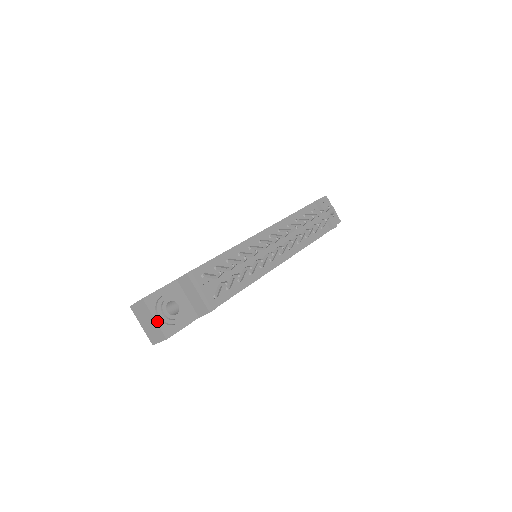
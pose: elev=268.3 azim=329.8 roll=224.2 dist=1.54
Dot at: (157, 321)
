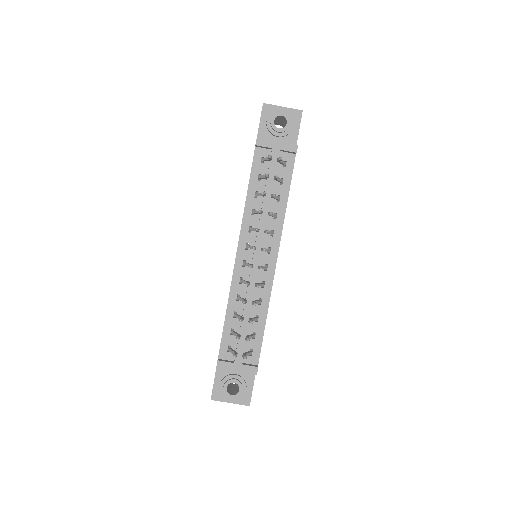
Dot at: (233, 402)
